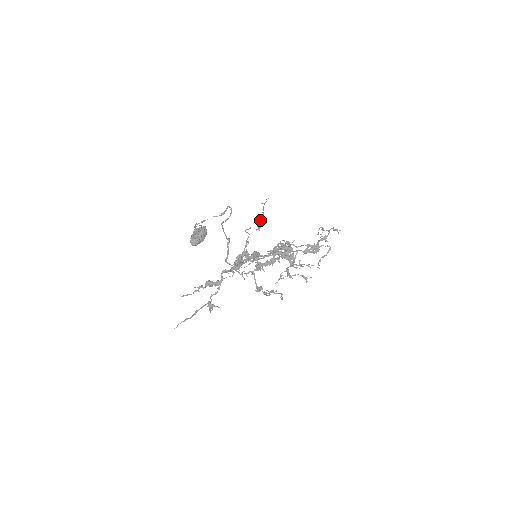
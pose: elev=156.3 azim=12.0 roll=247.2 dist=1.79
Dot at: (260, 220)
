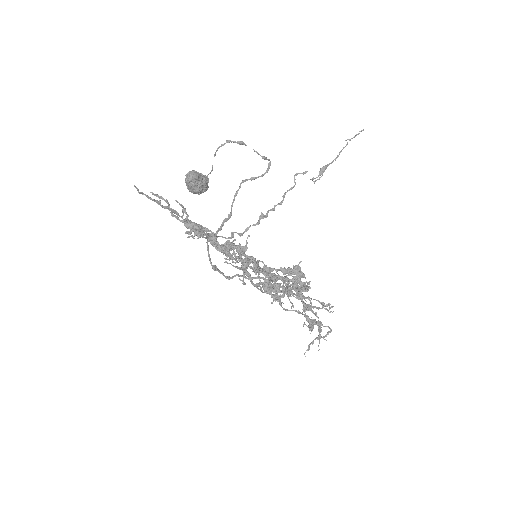
Dot at: (328, 164)
